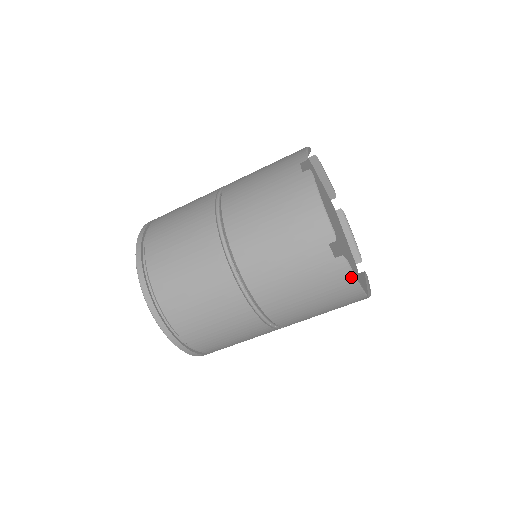
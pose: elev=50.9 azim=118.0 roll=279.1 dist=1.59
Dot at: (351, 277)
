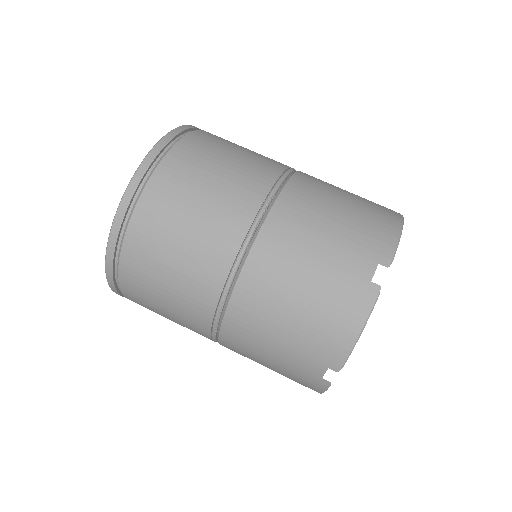
Dot at: (363, 318)
